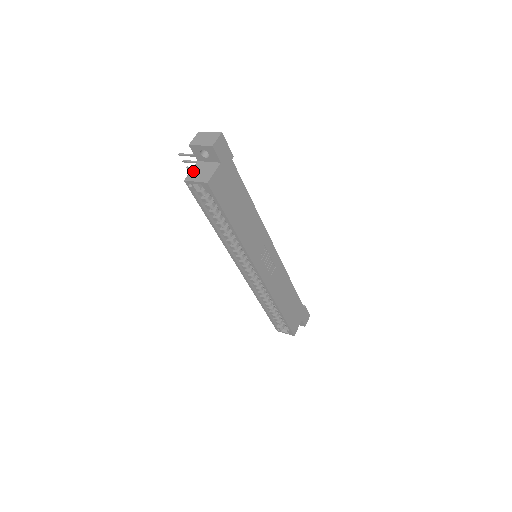
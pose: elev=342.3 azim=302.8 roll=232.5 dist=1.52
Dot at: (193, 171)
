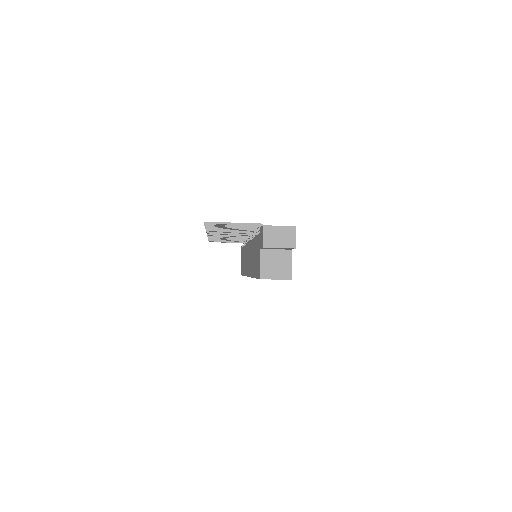
Dot at: (264, 265)
